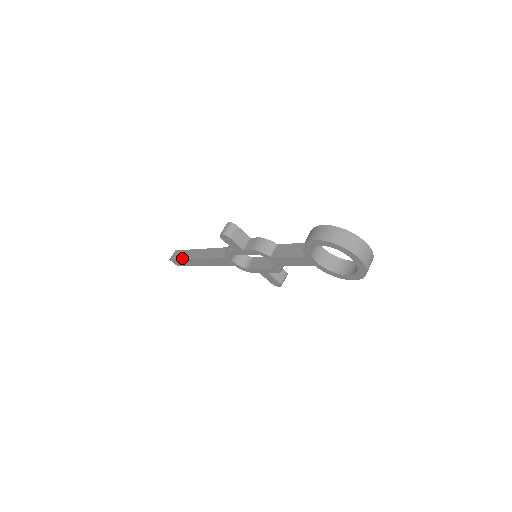
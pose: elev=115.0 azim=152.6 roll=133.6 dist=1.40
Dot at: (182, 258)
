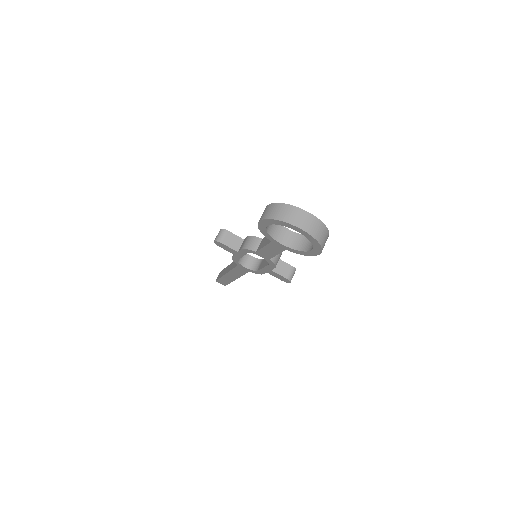
Dot at: (220, 277)
